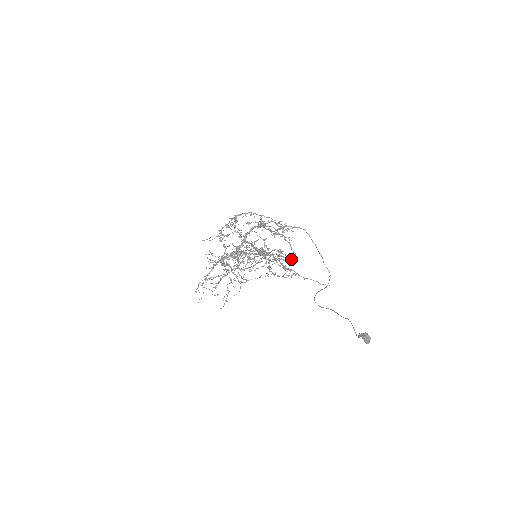
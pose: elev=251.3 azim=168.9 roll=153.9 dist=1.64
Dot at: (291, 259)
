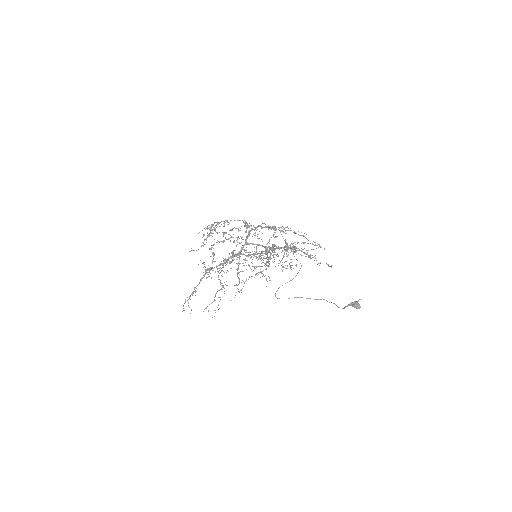
Dot at: occluded
